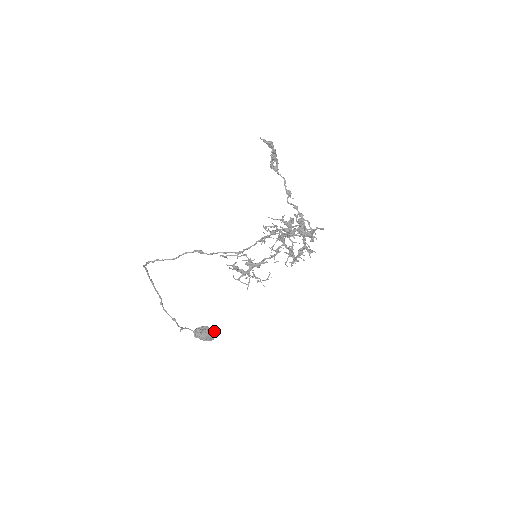
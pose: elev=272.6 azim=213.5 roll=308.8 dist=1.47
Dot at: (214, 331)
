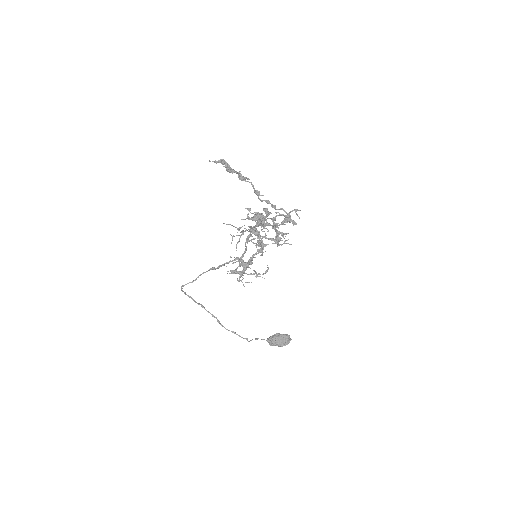
Dot at: (286, 336)
